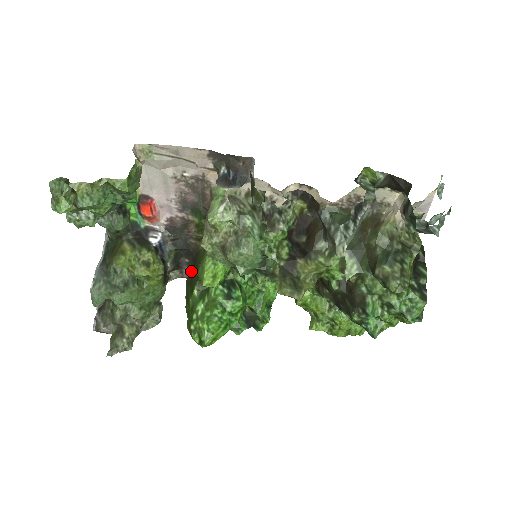
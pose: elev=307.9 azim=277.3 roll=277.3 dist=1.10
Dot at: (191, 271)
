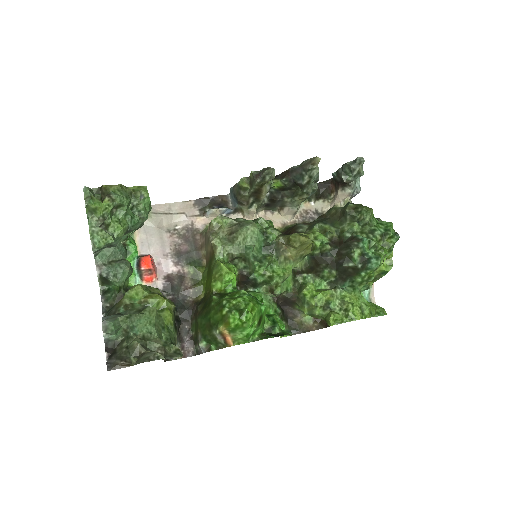
Dot at: (200, 307)
